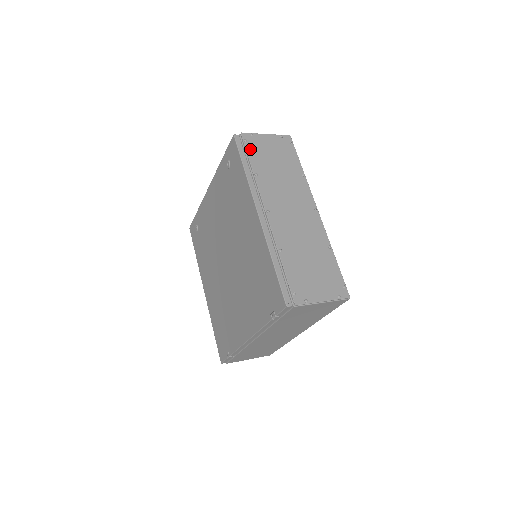
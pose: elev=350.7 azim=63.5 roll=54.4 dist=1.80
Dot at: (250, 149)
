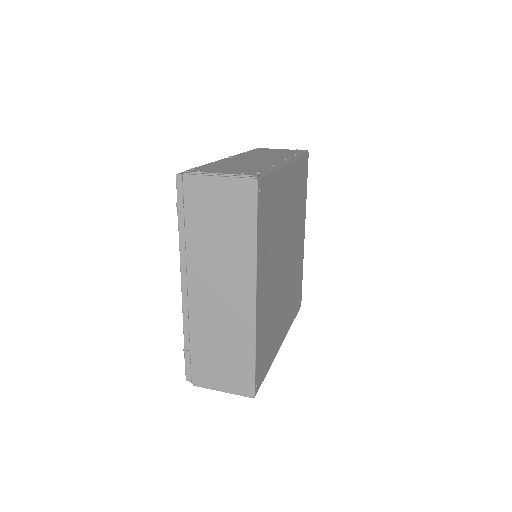
Dot at: (256, 150)
